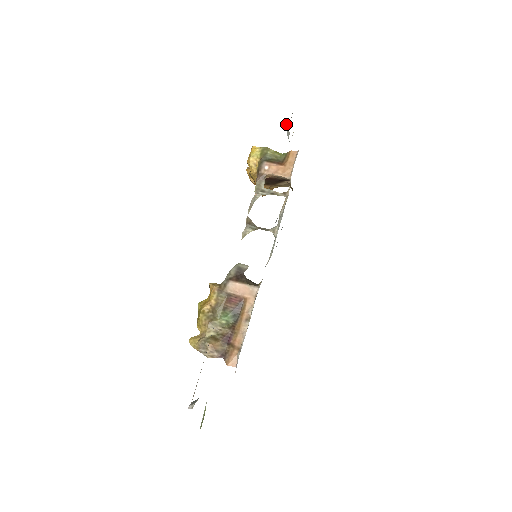
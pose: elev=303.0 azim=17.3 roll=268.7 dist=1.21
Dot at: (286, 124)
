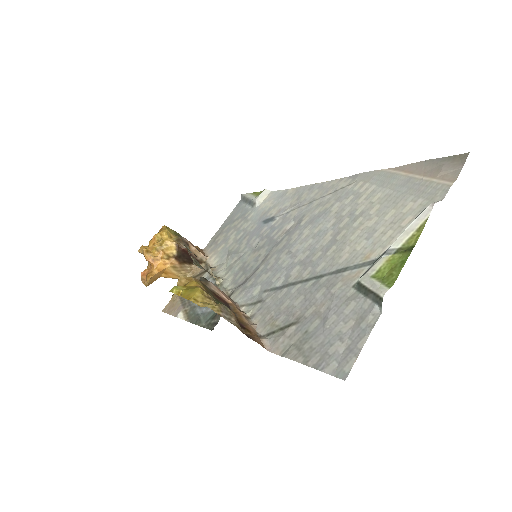
Dot at: (264, 190)
